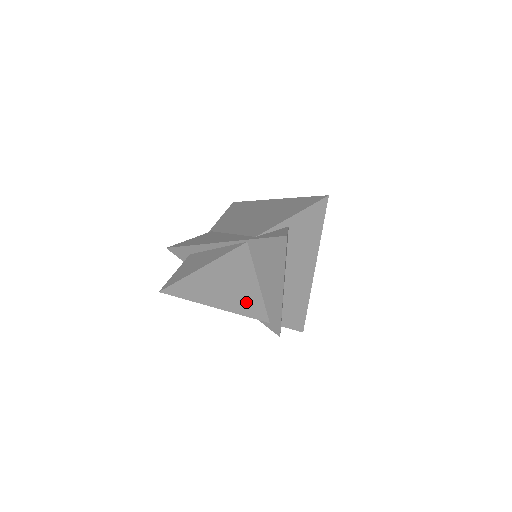
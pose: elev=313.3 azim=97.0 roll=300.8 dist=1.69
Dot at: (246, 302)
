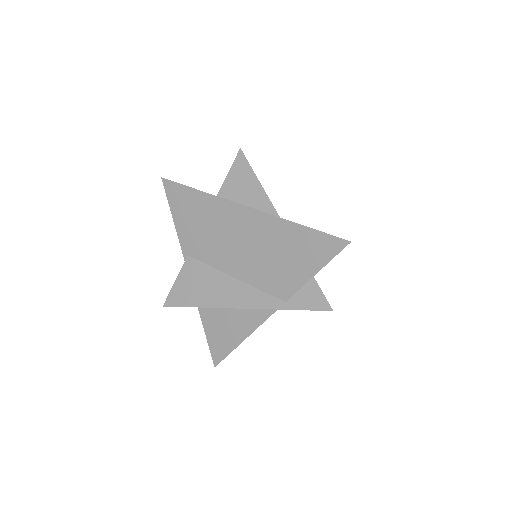
Dot at: occluded
